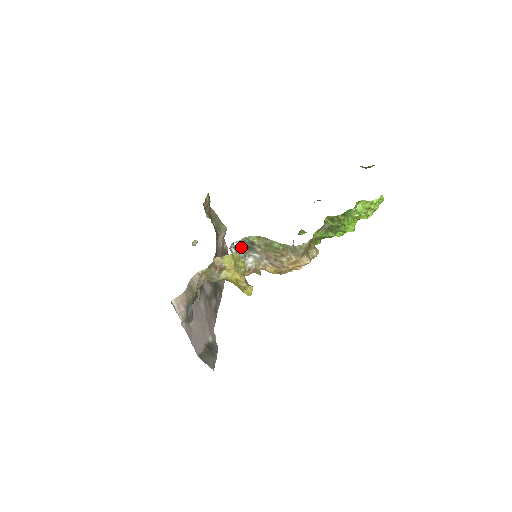
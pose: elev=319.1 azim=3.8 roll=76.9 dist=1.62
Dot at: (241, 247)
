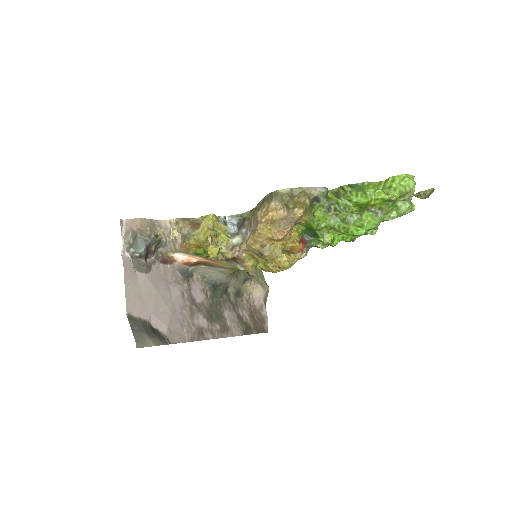
Dot at: (233, 224)
